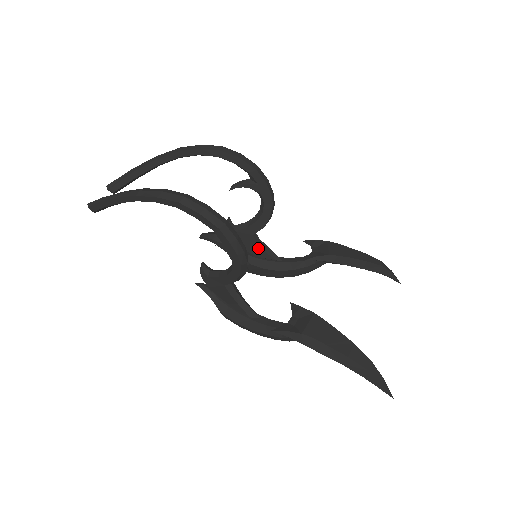
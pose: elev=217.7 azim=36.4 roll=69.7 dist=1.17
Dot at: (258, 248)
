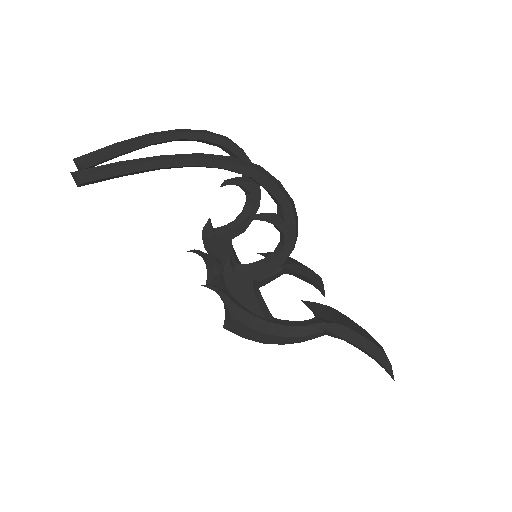
Dot at: occluded
